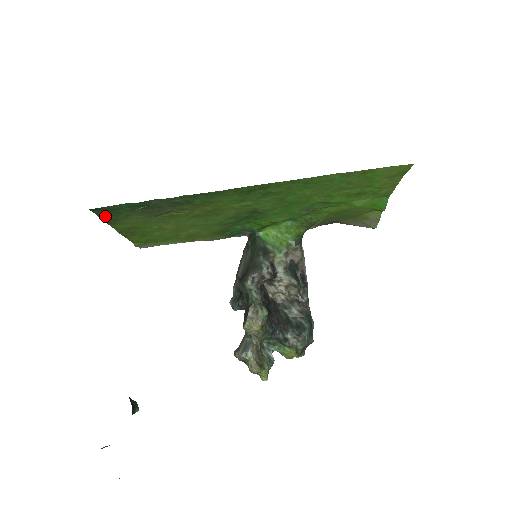
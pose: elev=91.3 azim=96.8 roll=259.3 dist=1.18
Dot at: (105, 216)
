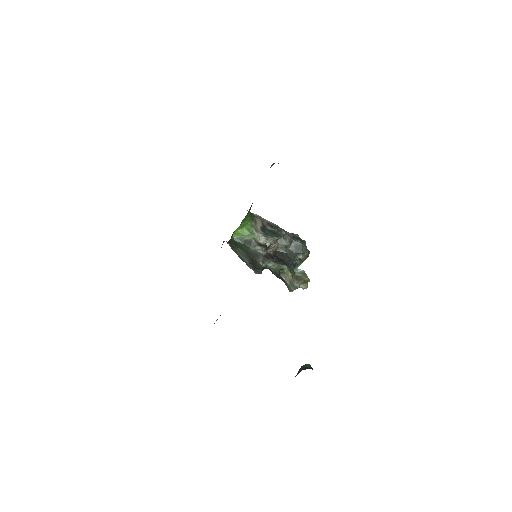
Dot at: occluded
